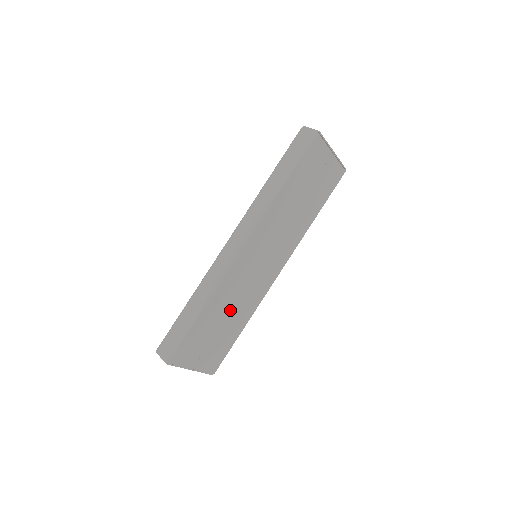
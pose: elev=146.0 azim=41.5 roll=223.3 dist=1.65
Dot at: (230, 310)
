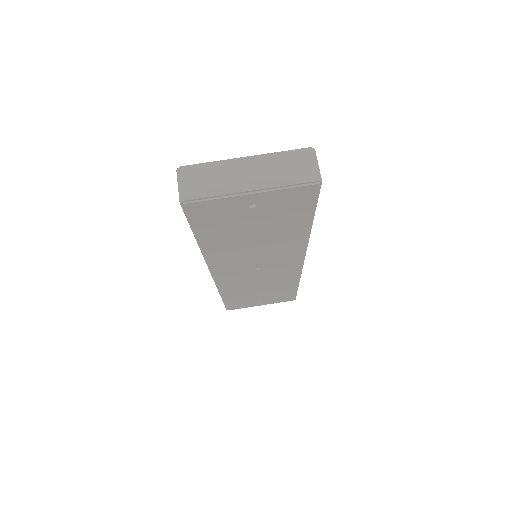
Dot at: (259, 288)
